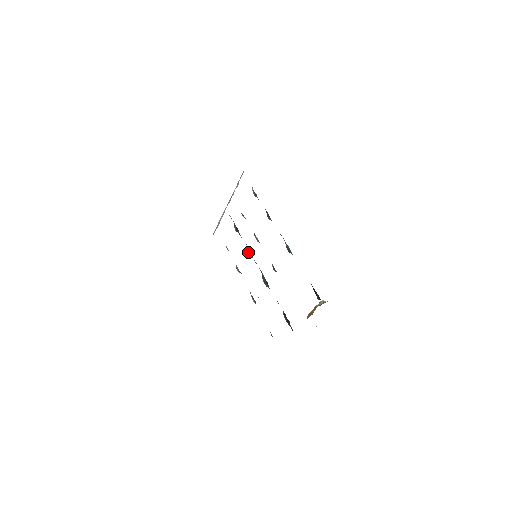
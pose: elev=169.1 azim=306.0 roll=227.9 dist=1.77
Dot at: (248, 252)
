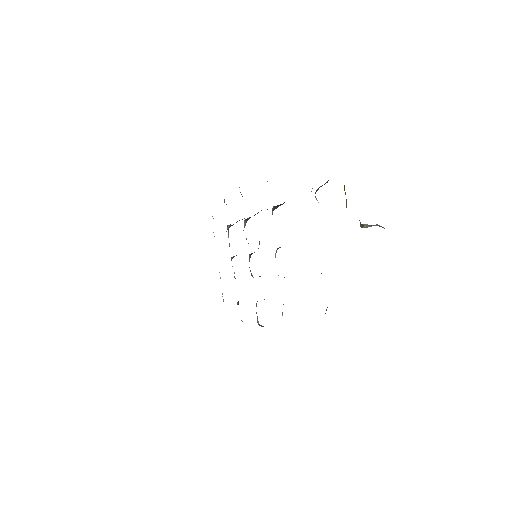
Dot at: occluded
